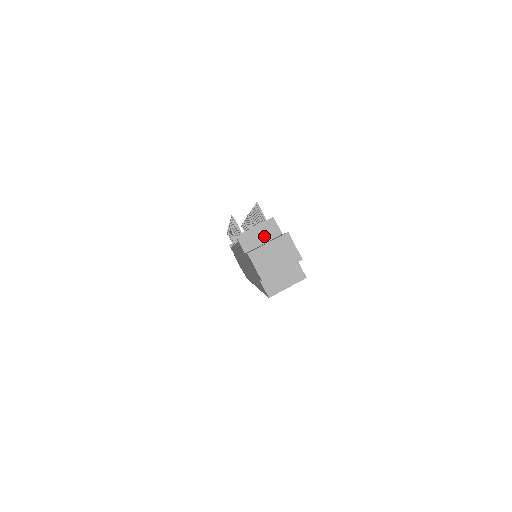
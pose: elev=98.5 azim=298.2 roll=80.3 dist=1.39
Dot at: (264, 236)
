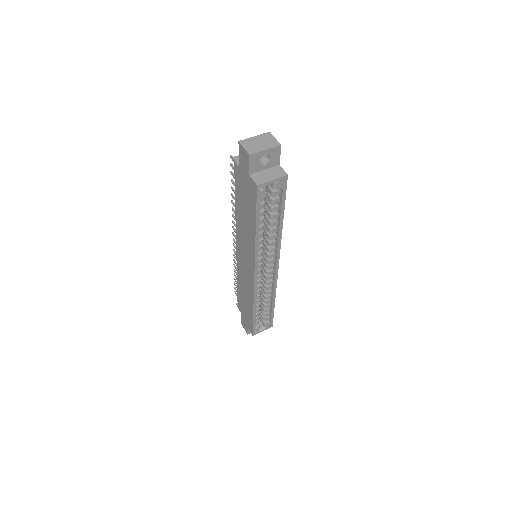
Dot at: occluded
